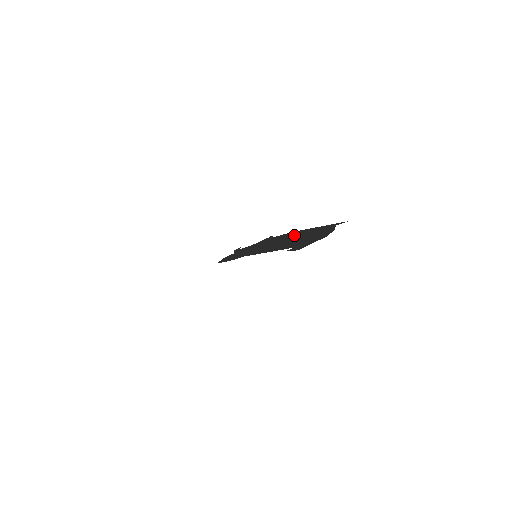
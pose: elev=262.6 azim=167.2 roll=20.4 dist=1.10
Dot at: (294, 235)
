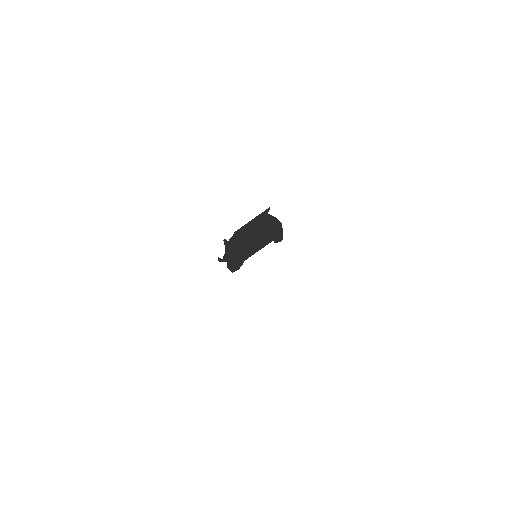
Dot at: (247, 232)
